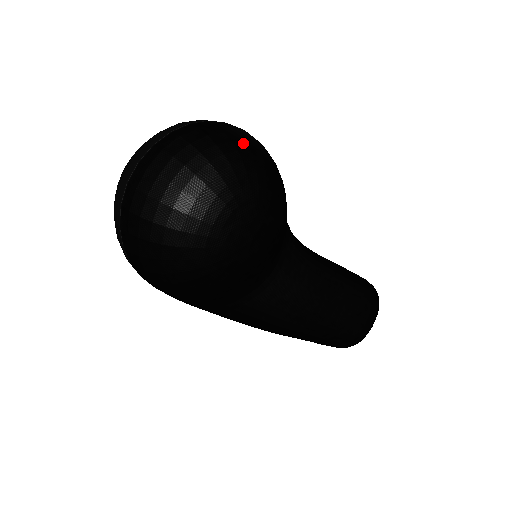
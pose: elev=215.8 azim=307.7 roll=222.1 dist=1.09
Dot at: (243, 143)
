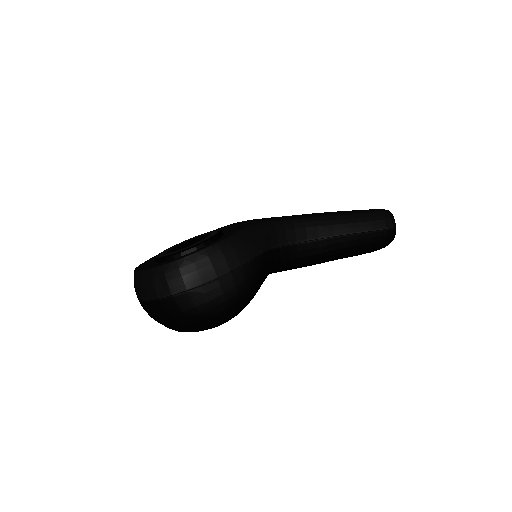
Dot at: (198, 316)
